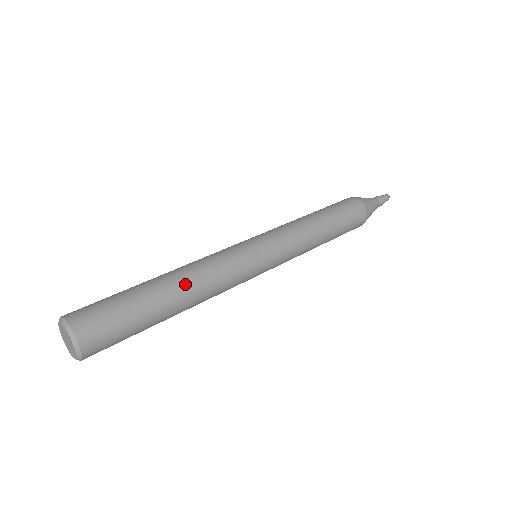
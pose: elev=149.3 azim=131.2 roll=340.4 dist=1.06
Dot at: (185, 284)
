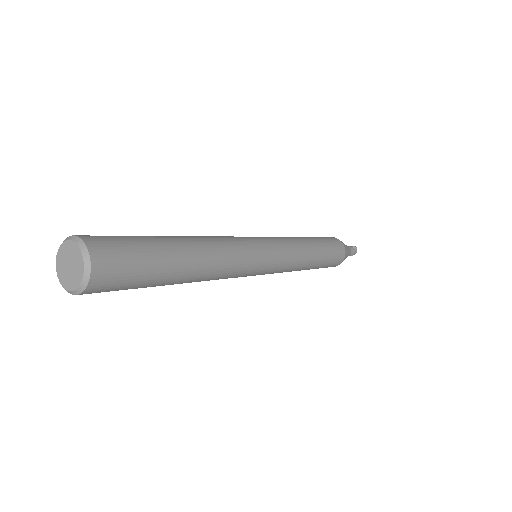
Dot at: (197, 241)
